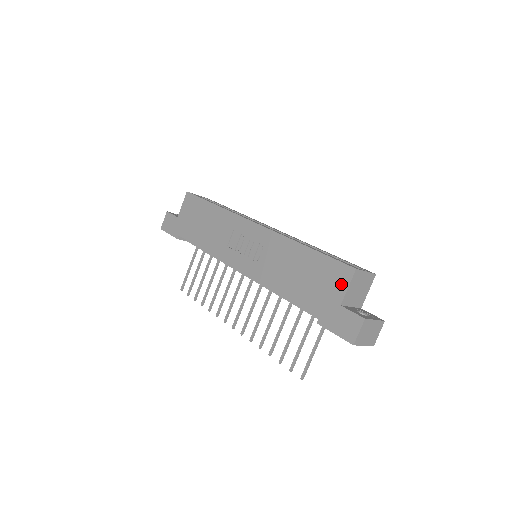
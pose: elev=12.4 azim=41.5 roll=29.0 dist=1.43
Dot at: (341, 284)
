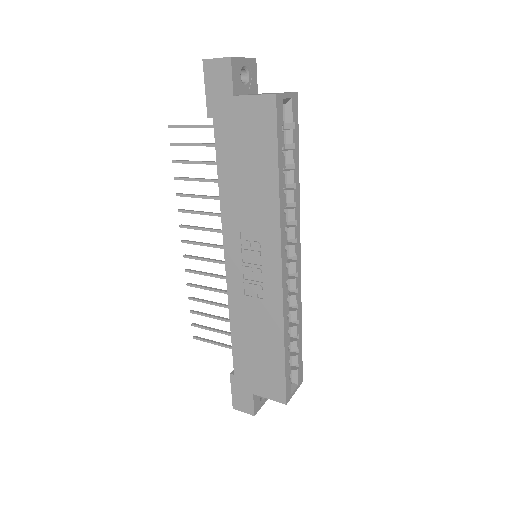
Dot at: (268, 393)
